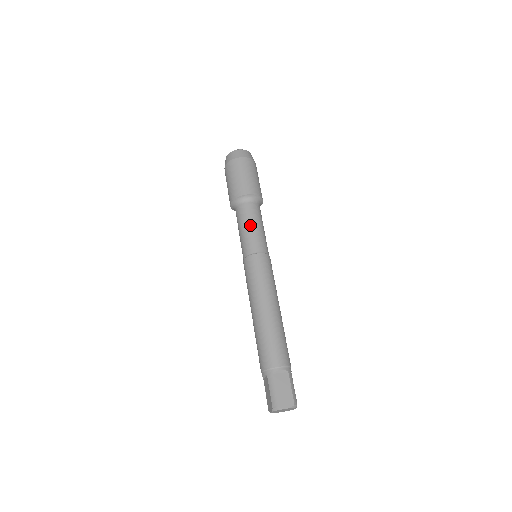
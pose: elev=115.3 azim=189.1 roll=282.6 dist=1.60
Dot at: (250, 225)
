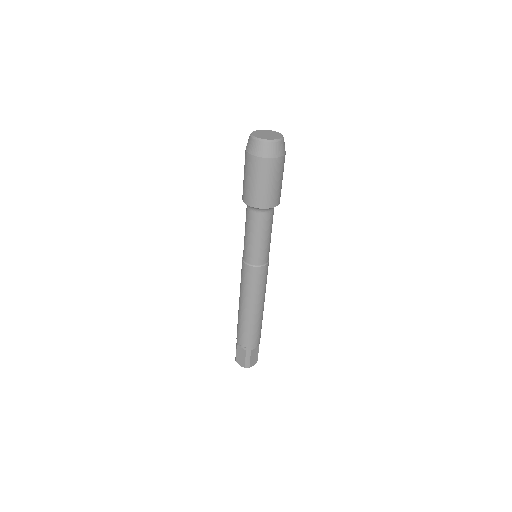
Dot at: (265, 238)
